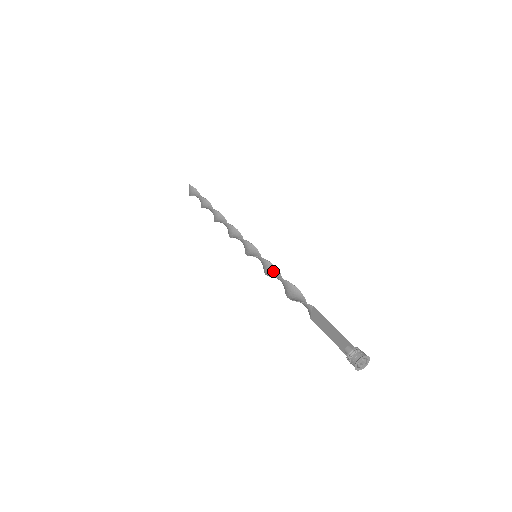
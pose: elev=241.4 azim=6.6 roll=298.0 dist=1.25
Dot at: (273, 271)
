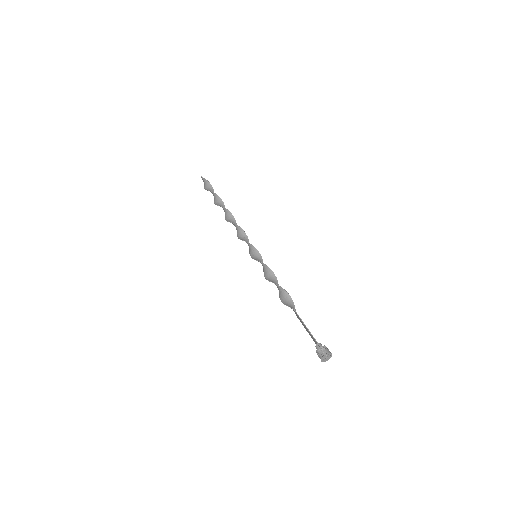
Dot at: (268, 272)
